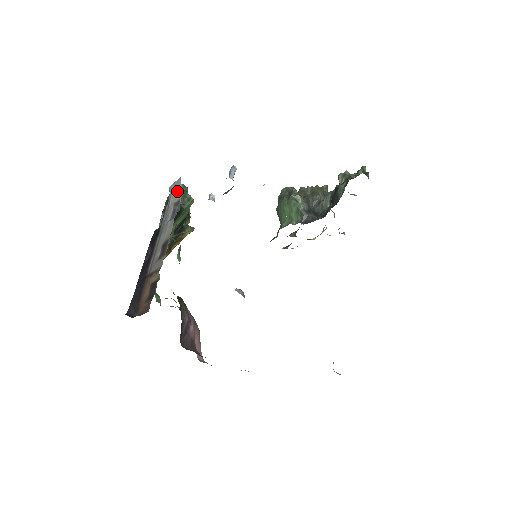
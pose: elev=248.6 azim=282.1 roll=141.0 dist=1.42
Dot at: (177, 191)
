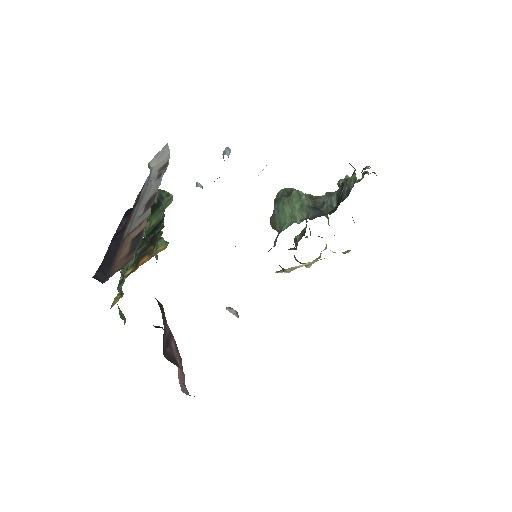
Dot at: (162, 159)
